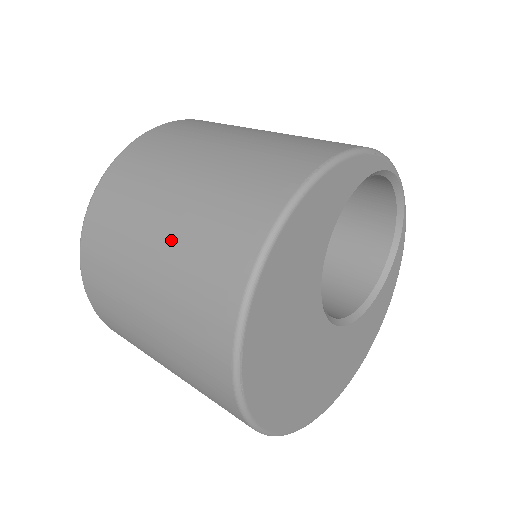
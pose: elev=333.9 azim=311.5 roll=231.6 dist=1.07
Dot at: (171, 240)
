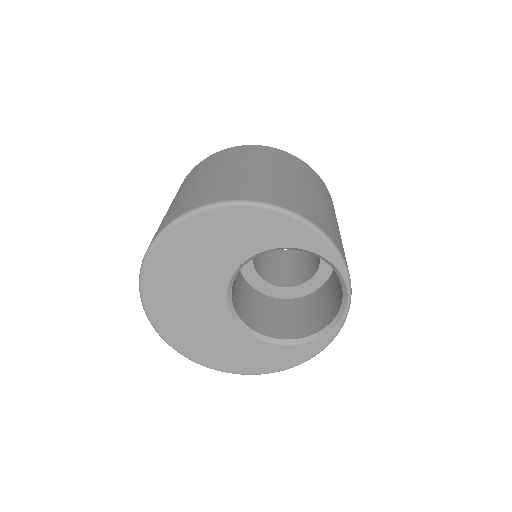
Dot at: (209, 180)
